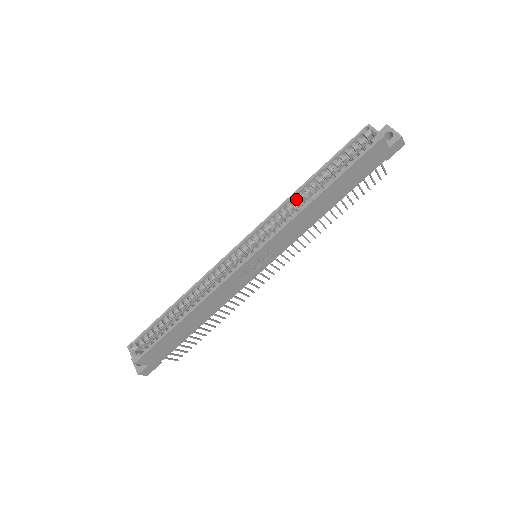
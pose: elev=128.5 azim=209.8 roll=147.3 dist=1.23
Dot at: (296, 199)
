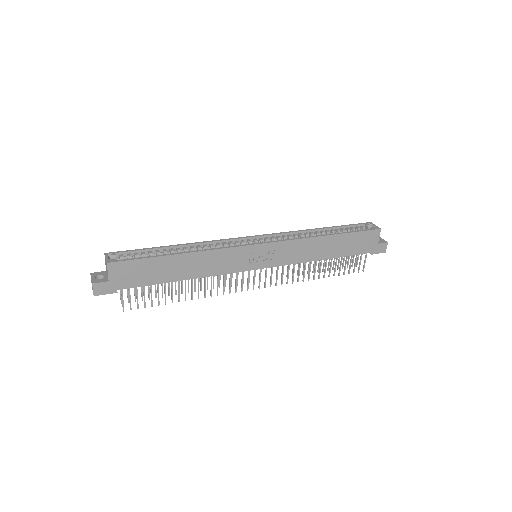
Dot at: (308, 233)
